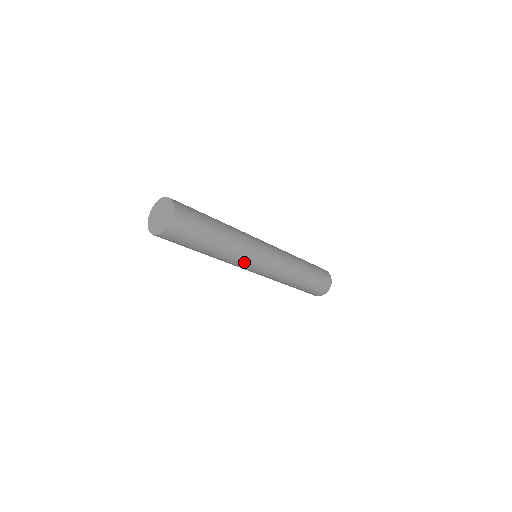
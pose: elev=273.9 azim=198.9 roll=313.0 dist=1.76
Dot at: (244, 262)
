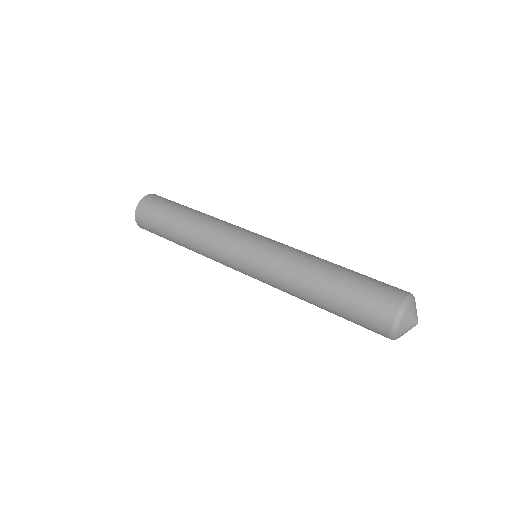
Dot at: (221, 242)
